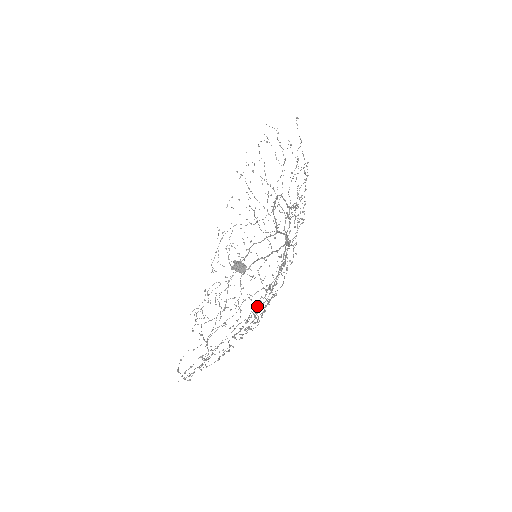
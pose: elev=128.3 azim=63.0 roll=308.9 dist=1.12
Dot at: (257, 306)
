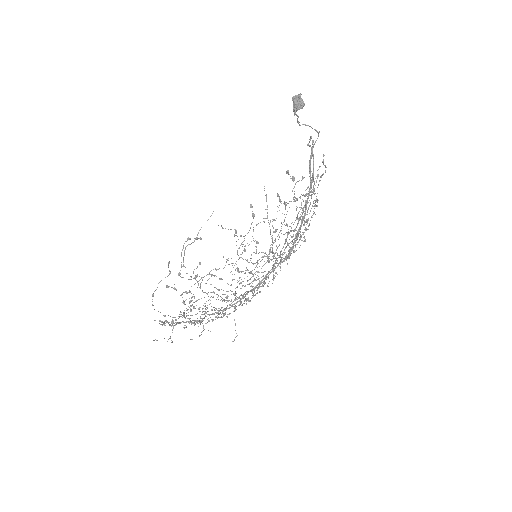
Dot at: (253, 289)
